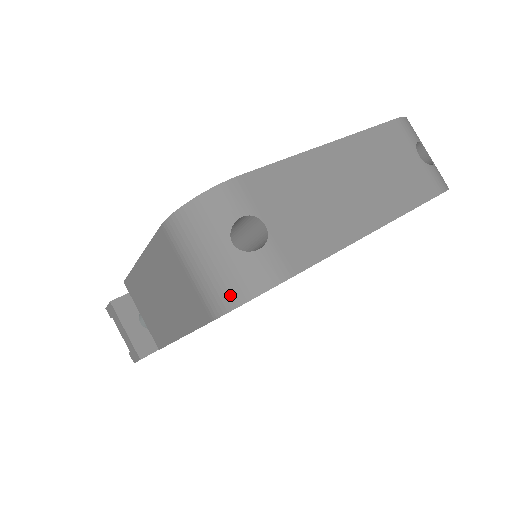
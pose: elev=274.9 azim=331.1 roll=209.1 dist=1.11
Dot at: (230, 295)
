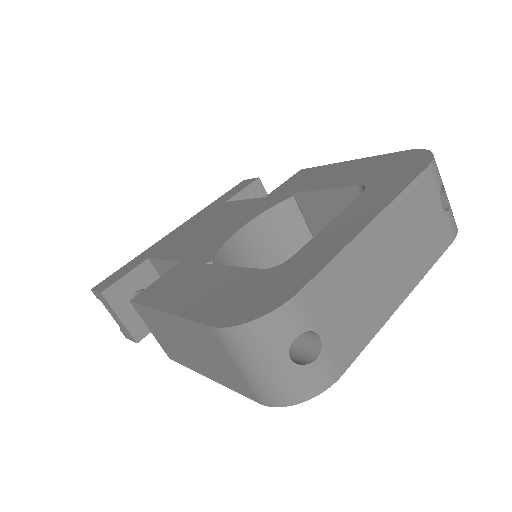
Dot at: (284, 397)
